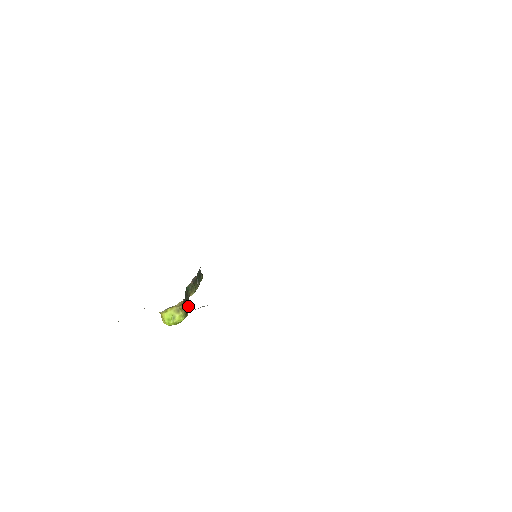
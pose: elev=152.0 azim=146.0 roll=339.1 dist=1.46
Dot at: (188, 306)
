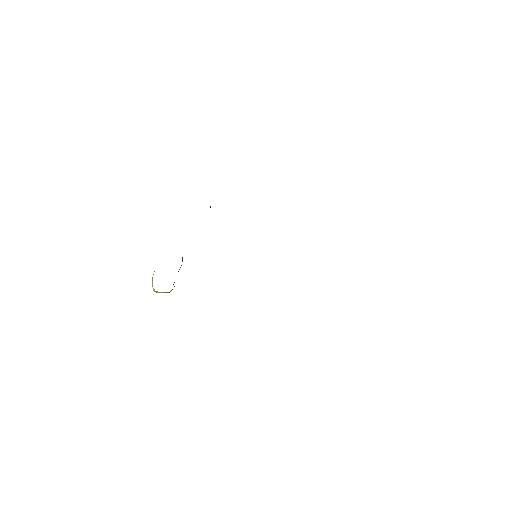
Dot at: occluded
